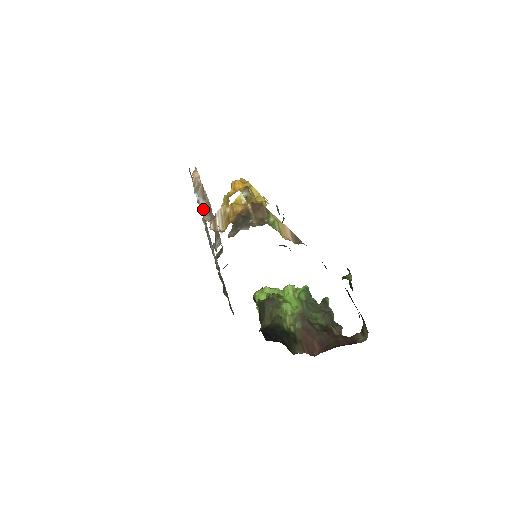
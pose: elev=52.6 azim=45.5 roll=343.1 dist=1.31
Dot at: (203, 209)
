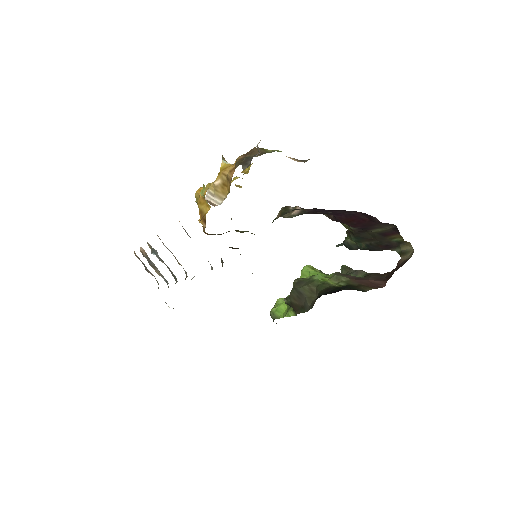
Dot at: occluded
